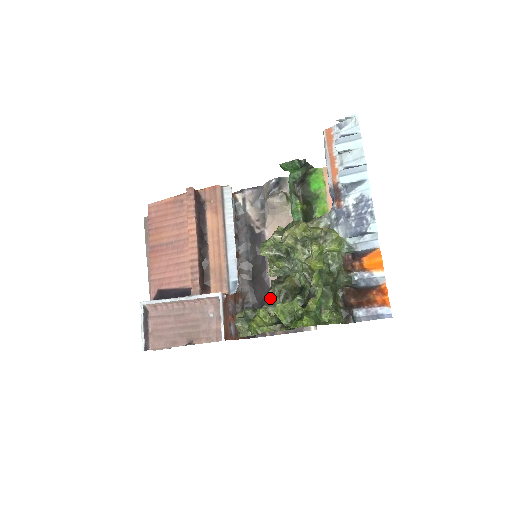
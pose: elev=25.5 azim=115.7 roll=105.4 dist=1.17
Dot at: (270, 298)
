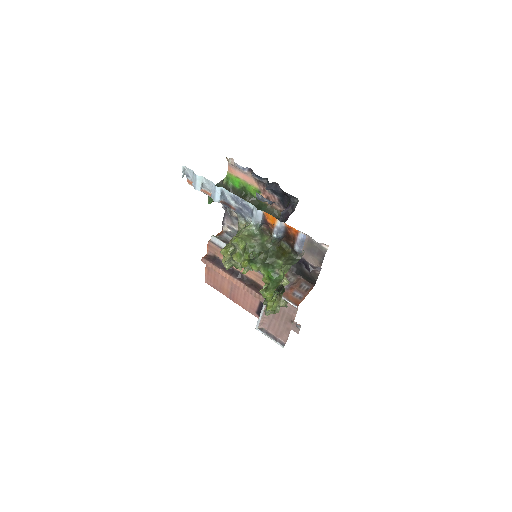
Dot at: occluded
